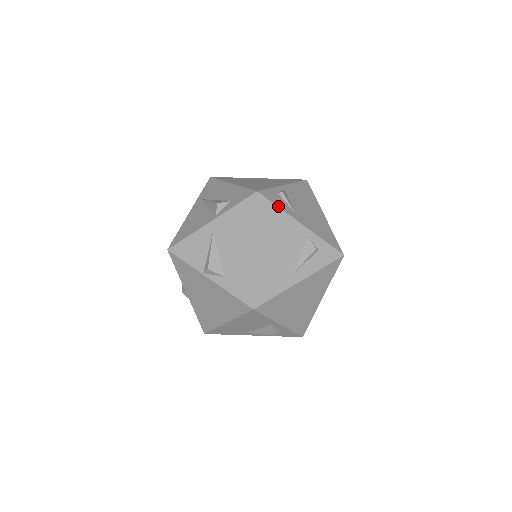
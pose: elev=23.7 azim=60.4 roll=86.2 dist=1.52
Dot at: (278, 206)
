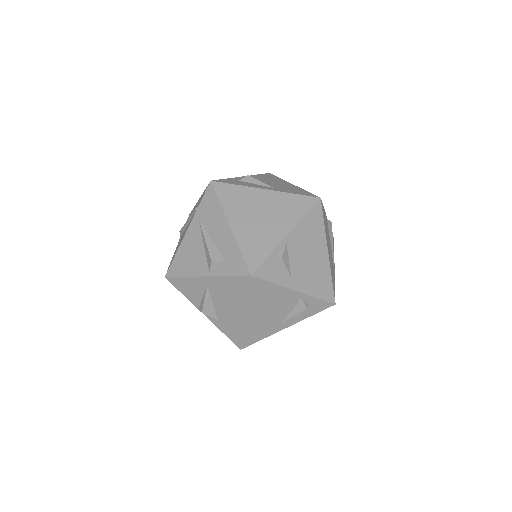
Dot at: (273, 282)
